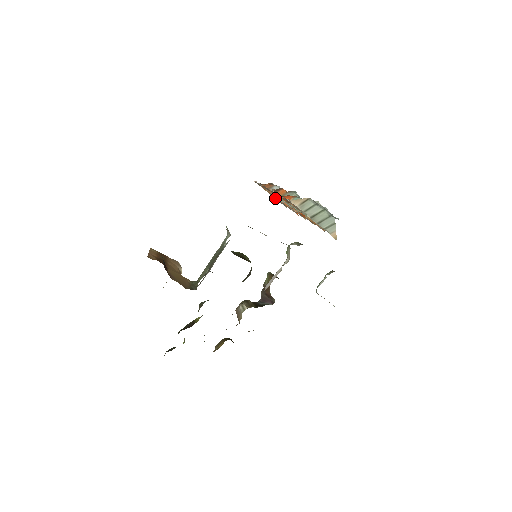
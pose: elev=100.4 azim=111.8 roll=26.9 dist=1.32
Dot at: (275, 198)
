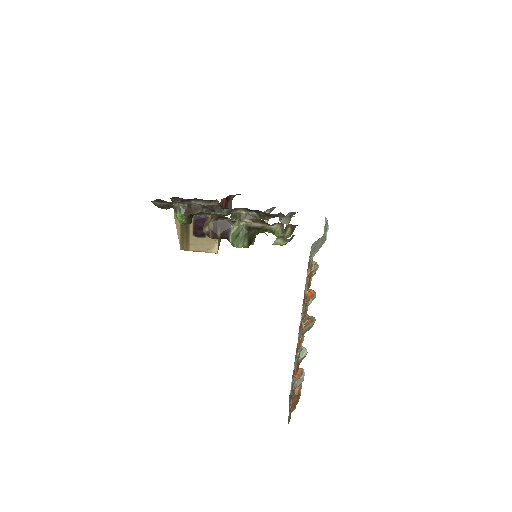
Dot at: occluded
